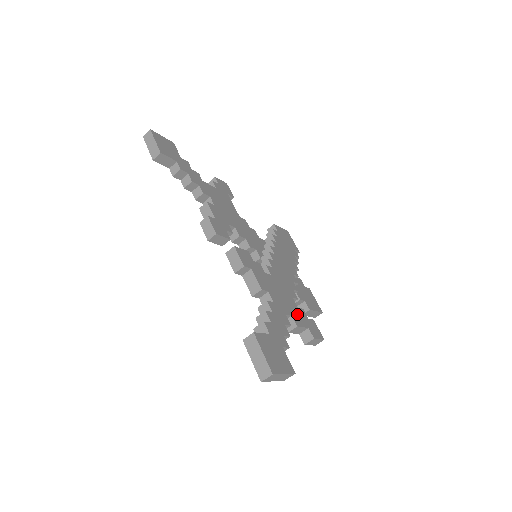
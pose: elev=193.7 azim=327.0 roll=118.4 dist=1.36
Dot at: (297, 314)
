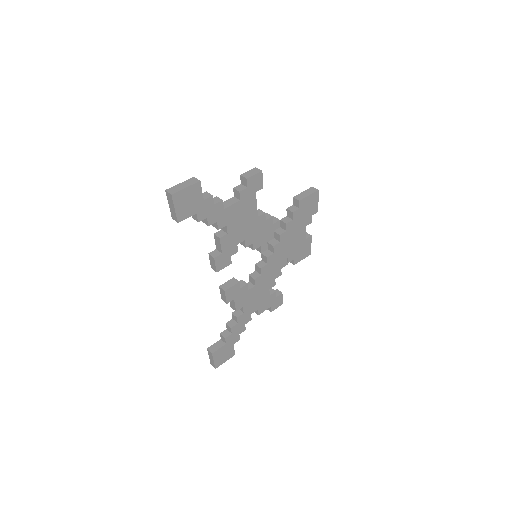
Dot at: (265, 303)
